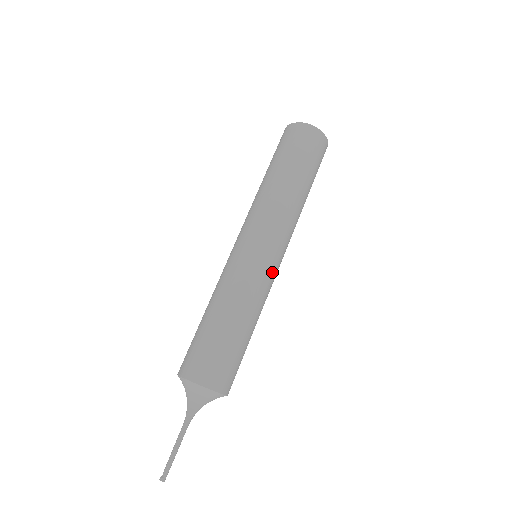
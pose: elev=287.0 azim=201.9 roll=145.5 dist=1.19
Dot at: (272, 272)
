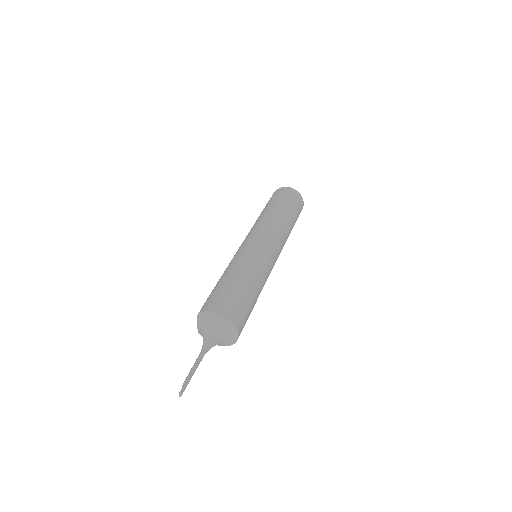
Dot at: occluded
